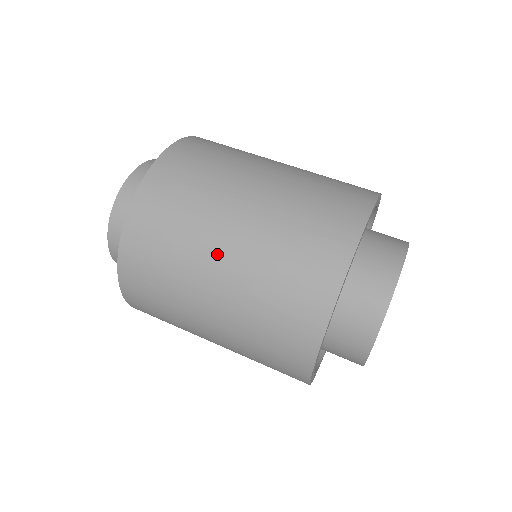
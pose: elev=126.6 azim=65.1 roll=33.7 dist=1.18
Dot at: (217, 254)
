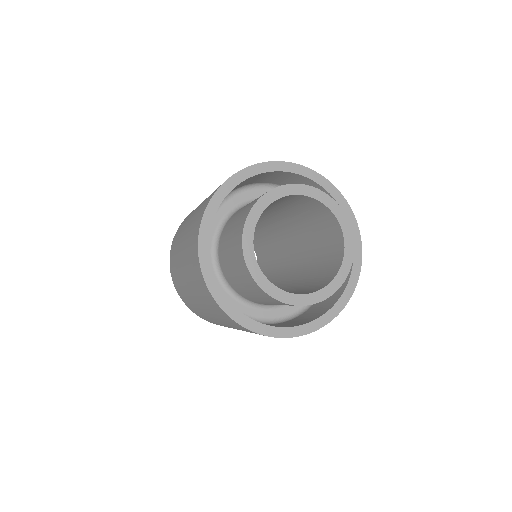
Dot at: (185, 228)
